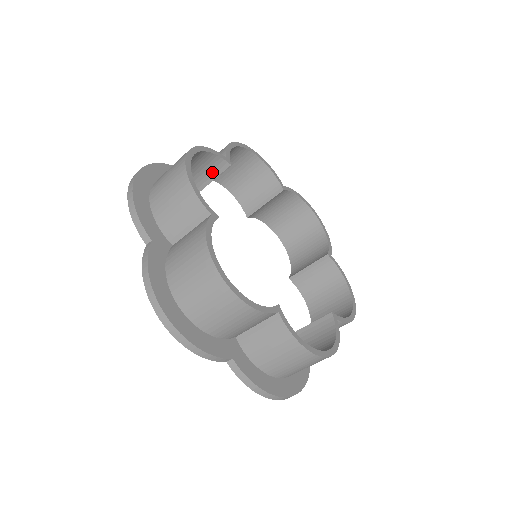
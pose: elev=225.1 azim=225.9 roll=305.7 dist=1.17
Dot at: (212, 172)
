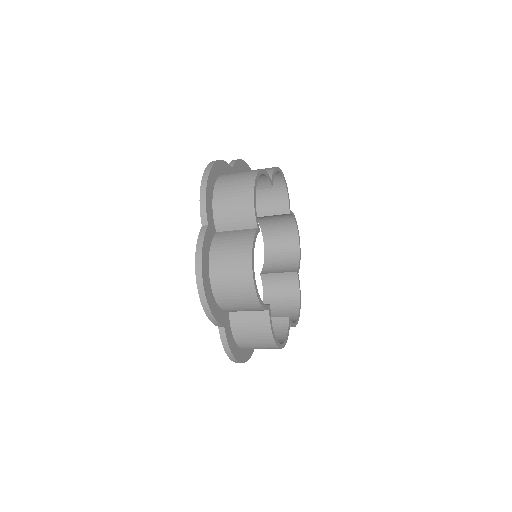
Dot at: occluded
